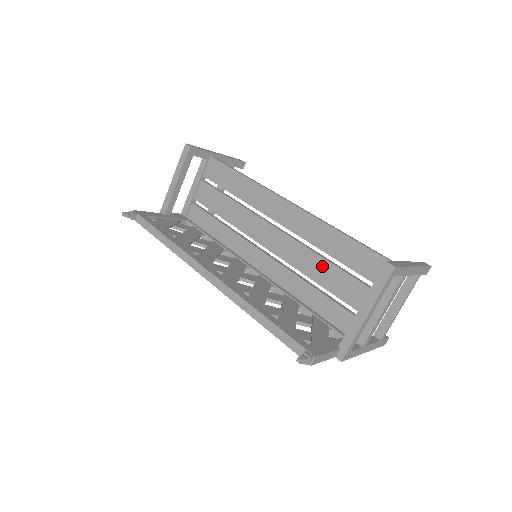
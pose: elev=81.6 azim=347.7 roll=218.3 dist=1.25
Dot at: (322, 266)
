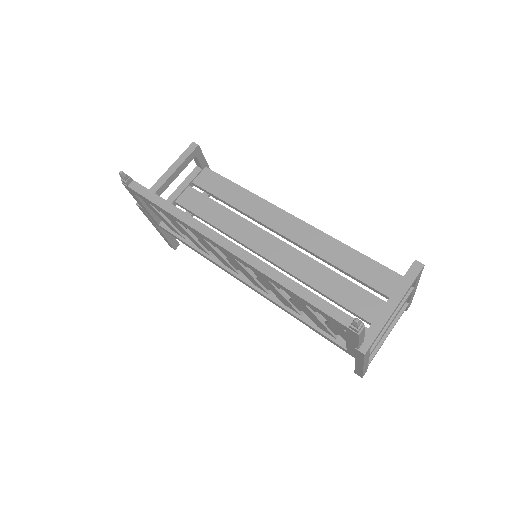
Dot at: (327, 275)
